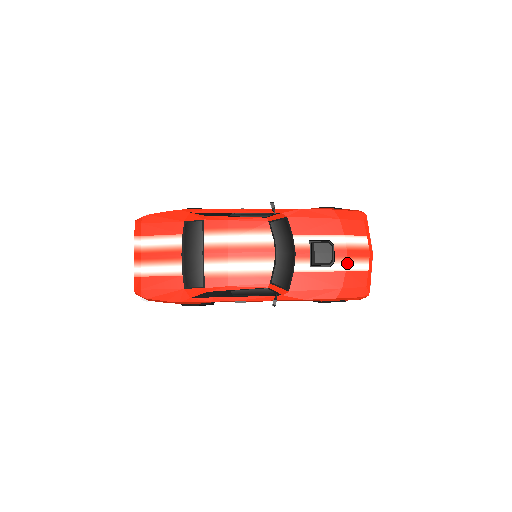
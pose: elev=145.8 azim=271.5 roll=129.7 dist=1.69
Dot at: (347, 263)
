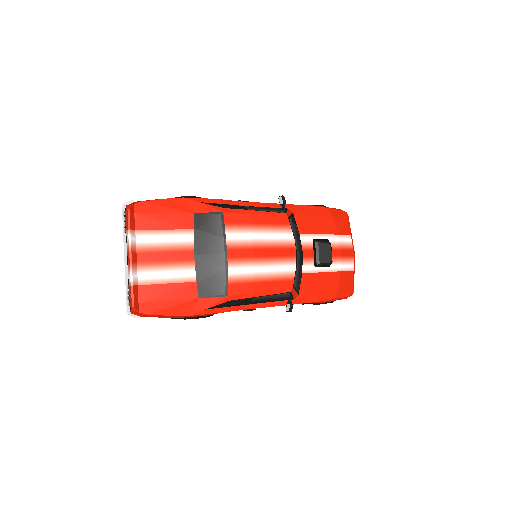
Dot at: (341, 263)
